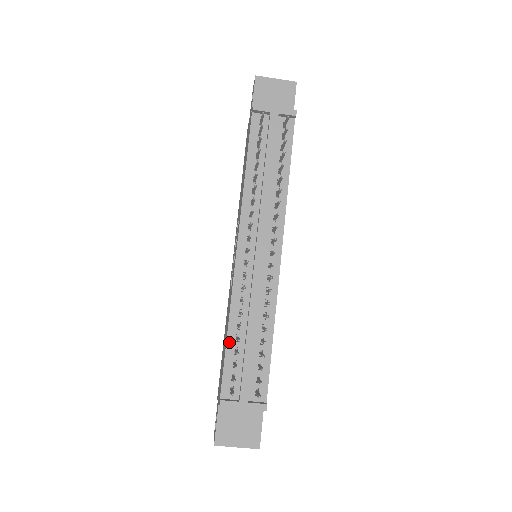
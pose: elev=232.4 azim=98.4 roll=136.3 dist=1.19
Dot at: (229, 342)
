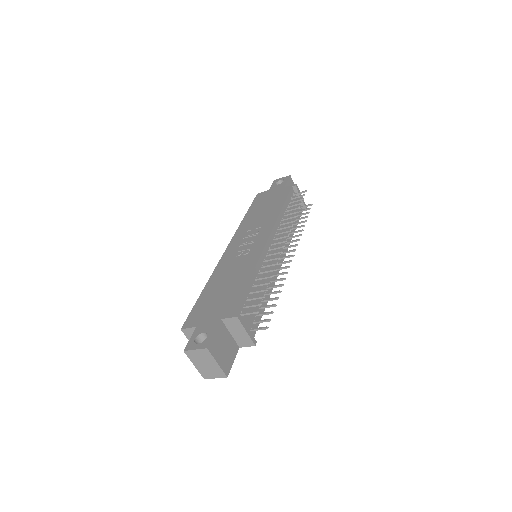
Dot at: (250, 283)
